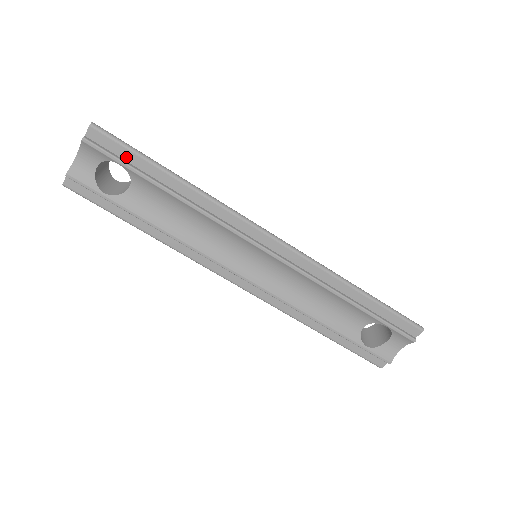
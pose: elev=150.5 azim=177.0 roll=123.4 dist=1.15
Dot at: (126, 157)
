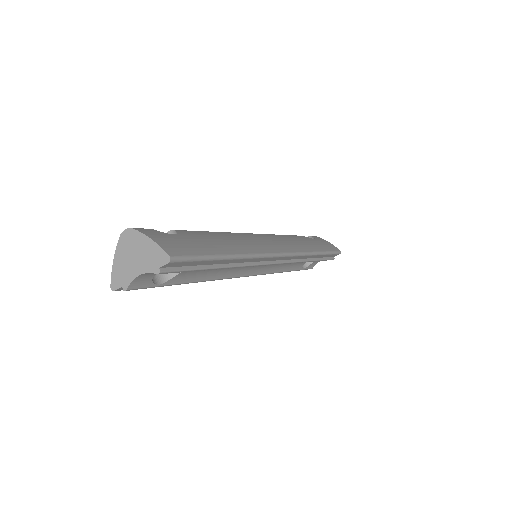
Dot at: (193, 264)
